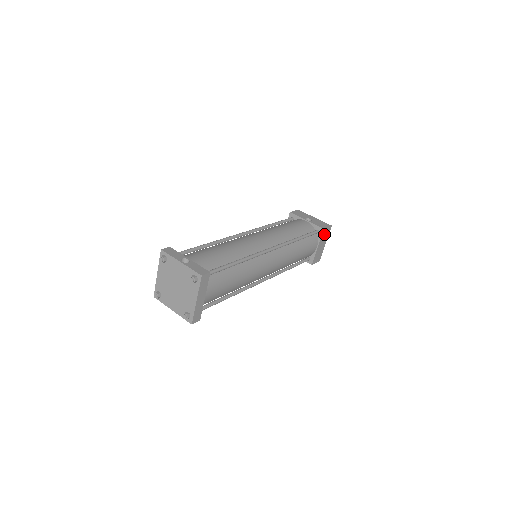
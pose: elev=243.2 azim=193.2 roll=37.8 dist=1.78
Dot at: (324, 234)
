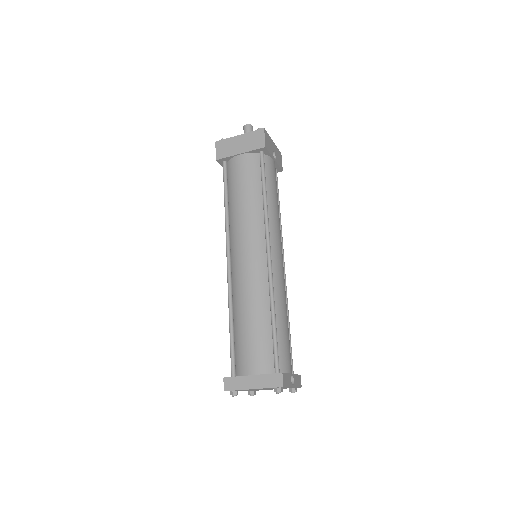
Dot at: occluded
